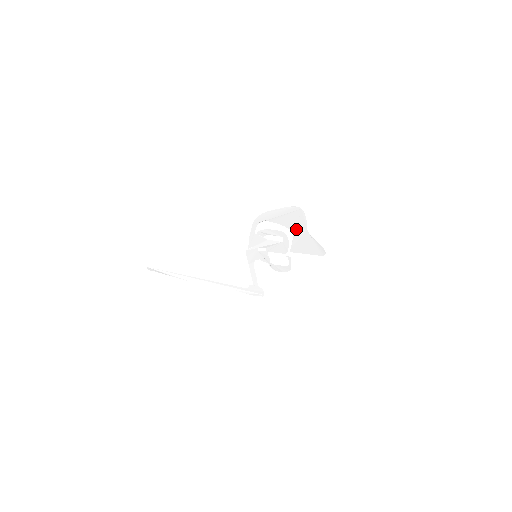
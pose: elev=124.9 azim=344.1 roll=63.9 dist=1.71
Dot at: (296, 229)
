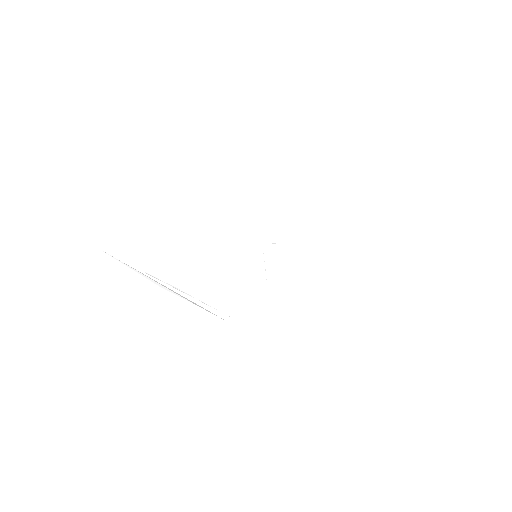
Dot at: (321, 228)
